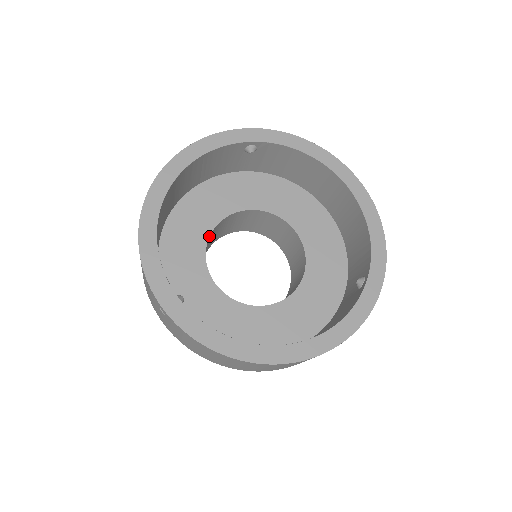
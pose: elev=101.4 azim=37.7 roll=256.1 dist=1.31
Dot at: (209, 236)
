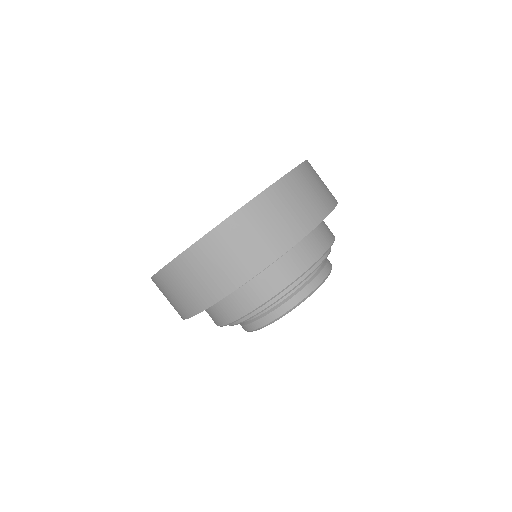
Dot at: occluded
